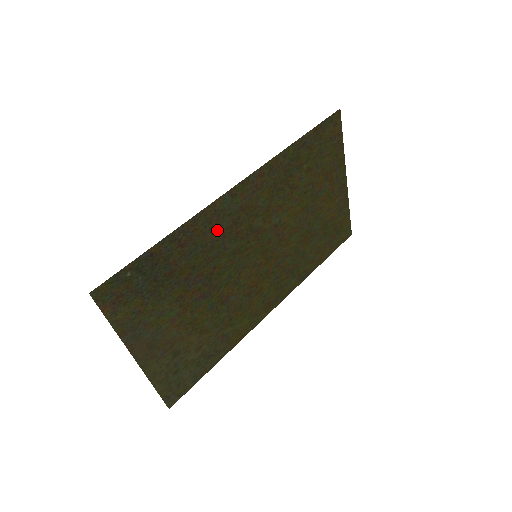
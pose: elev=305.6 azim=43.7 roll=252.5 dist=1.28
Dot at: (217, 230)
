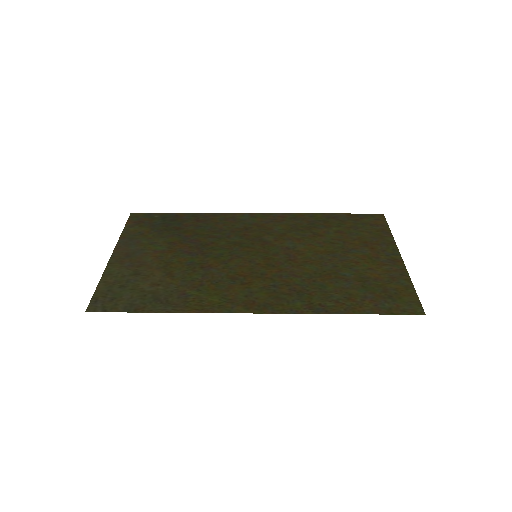
Dot at: (229, 226)
